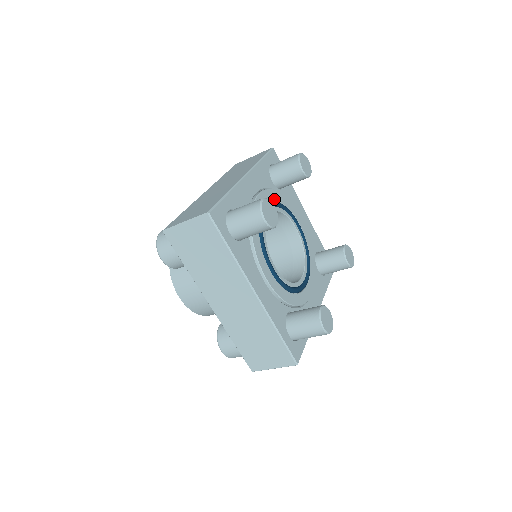
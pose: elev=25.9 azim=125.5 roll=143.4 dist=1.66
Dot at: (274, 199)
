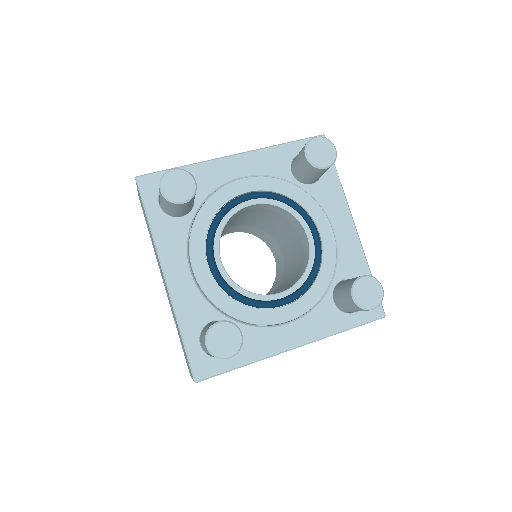
Dot at: (276, 190)
